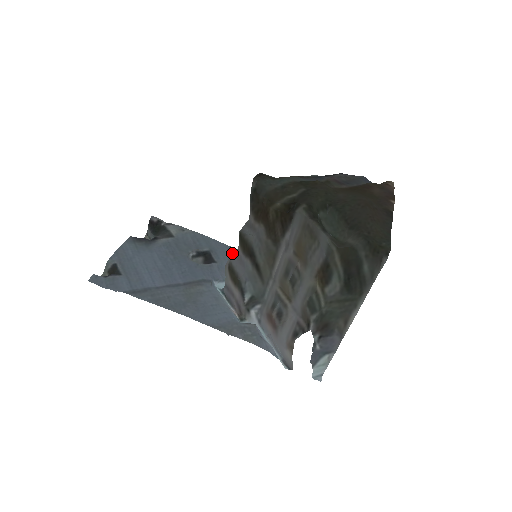
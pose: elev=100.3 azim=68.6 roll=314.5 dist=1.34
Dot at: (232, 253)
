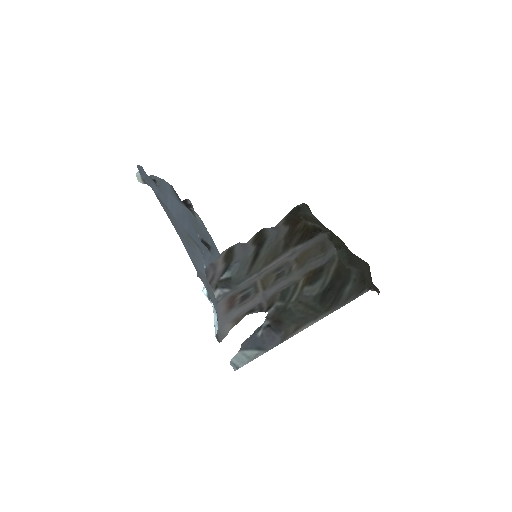
Dot at: occluded
